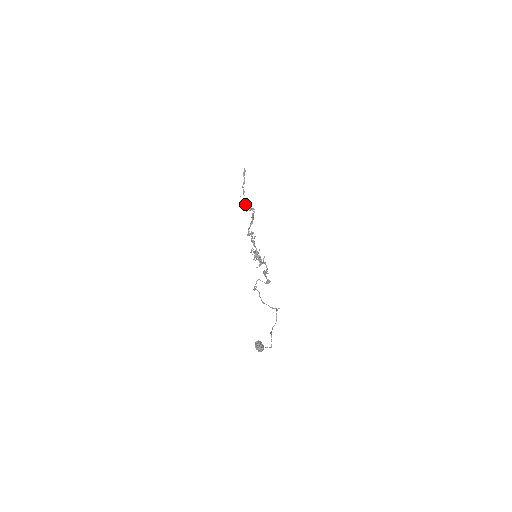
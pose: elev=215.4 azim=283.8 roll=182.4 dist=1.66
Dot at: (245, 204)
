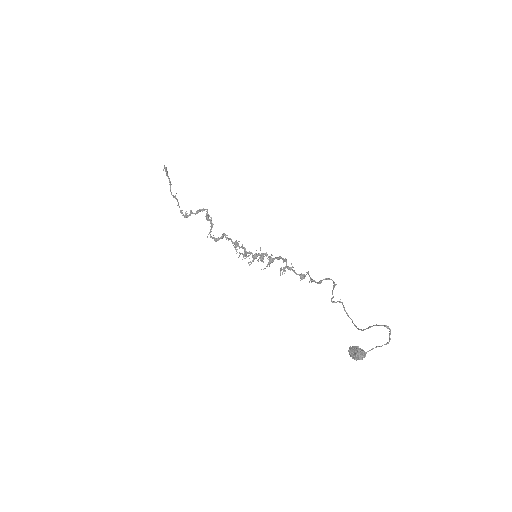
Dot at: (181, 210)
